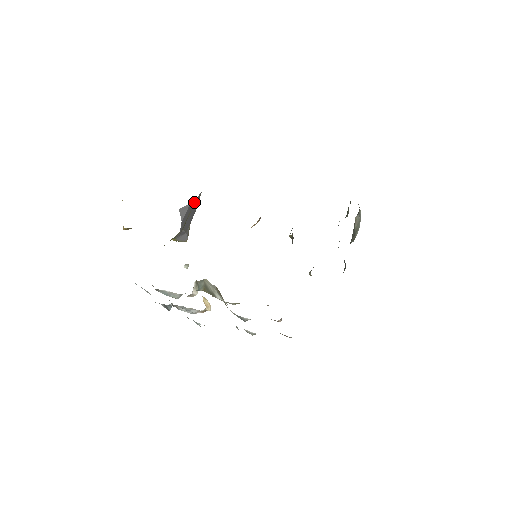
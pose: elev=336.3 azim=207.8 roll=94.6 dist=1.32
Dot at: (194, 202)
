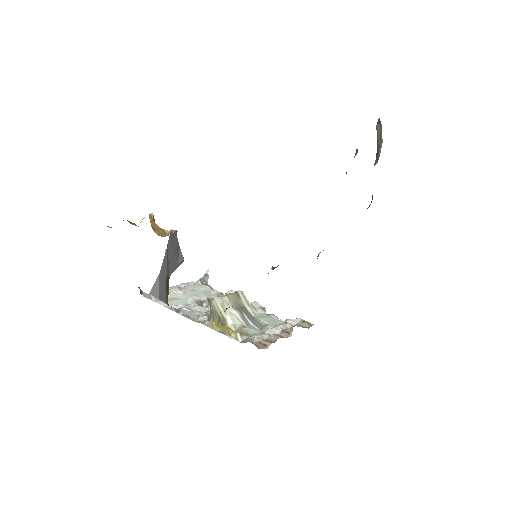
Dot at: (165, 259)
